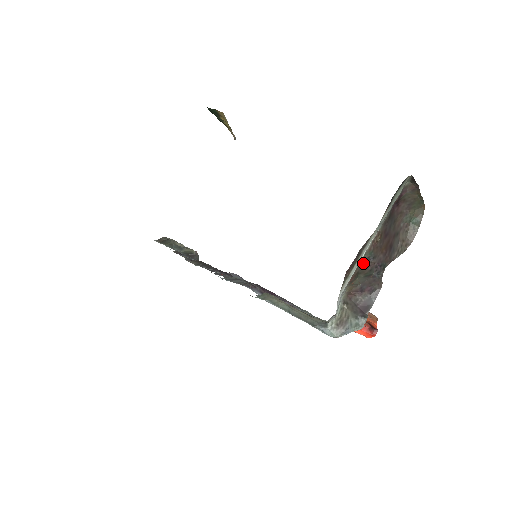
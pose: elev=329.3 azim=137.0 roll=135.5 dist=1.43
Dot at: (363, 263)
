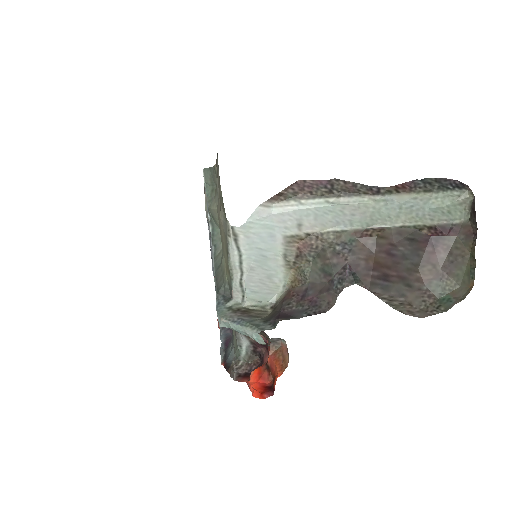
Dot at: (333, 244)
